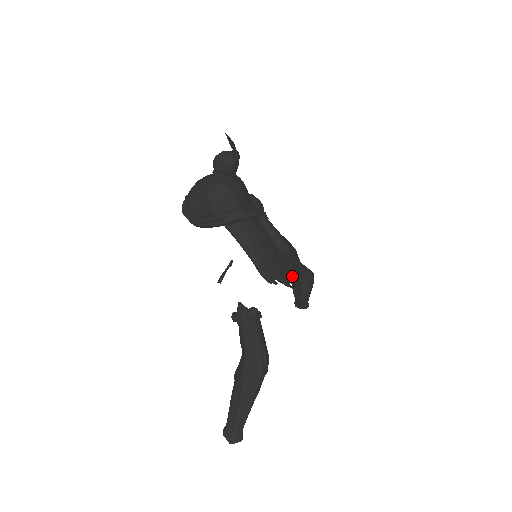
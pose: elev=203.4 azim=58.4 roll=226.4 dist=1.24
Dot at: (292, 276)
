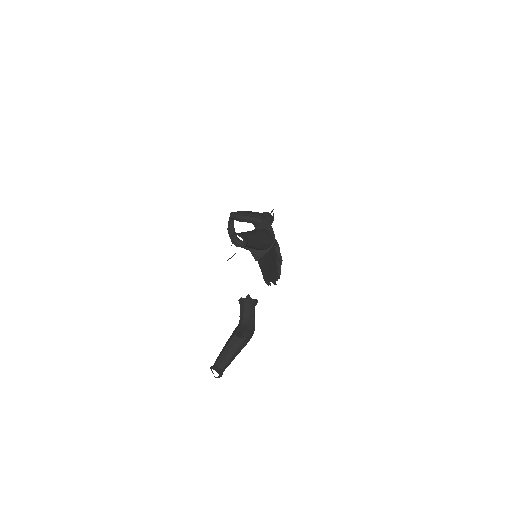
Dot at: occluded
